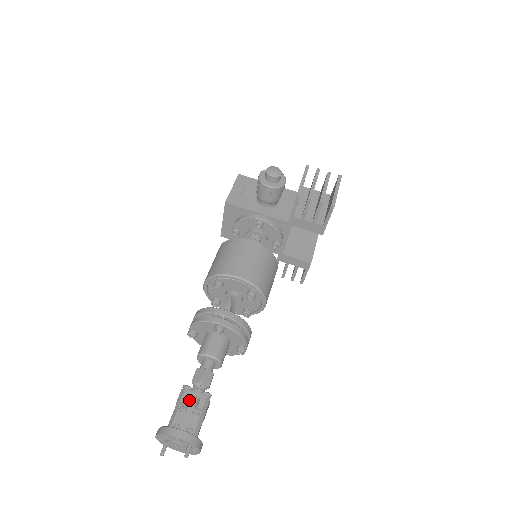
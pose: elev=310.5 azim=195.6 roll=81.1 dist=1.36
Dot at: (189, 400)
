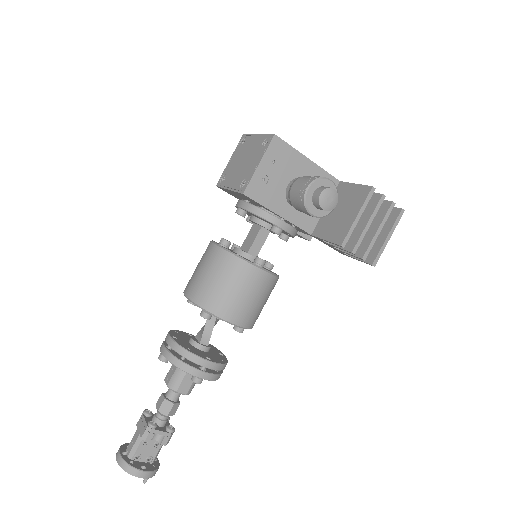
Dot at: (153, 435)
